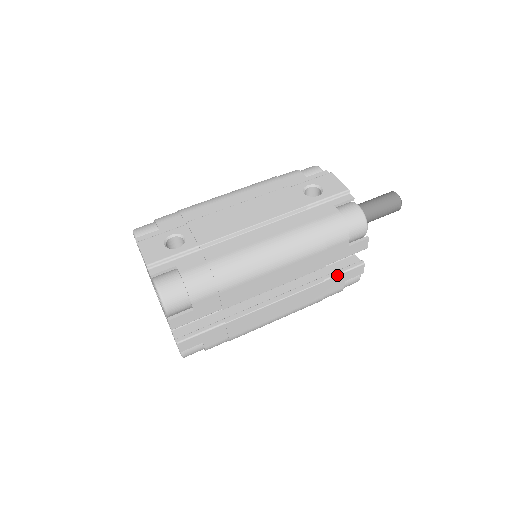
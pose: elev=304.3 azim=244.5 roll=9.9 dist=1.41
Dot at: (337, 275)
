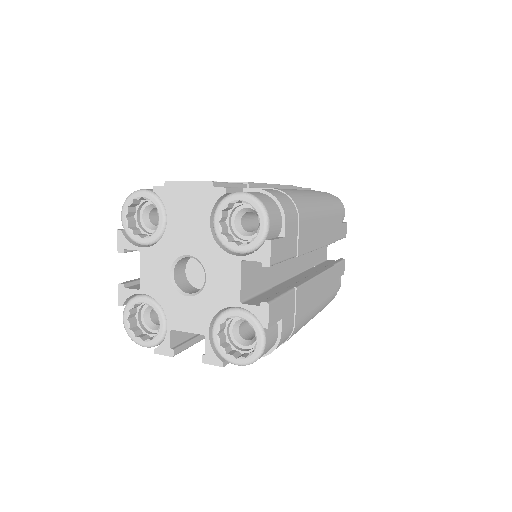
Dot at: (337, 264)
